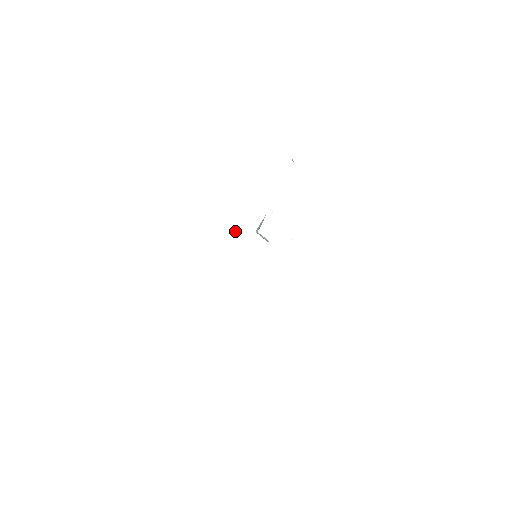
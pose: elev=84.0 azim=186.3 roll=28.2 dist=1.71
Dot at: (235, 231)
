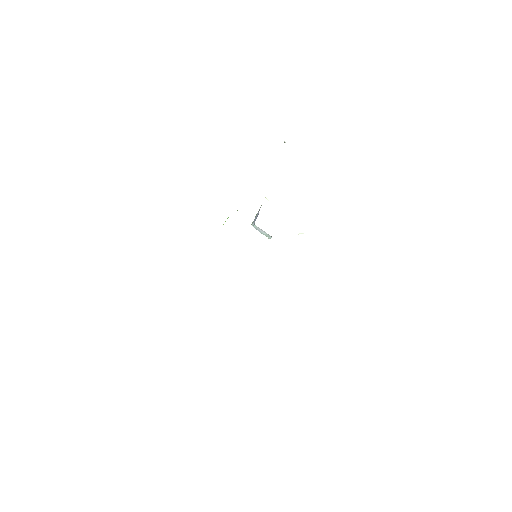
Dot at: occluded
